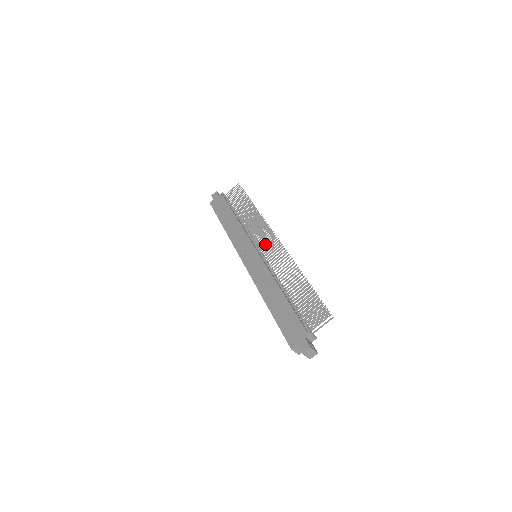
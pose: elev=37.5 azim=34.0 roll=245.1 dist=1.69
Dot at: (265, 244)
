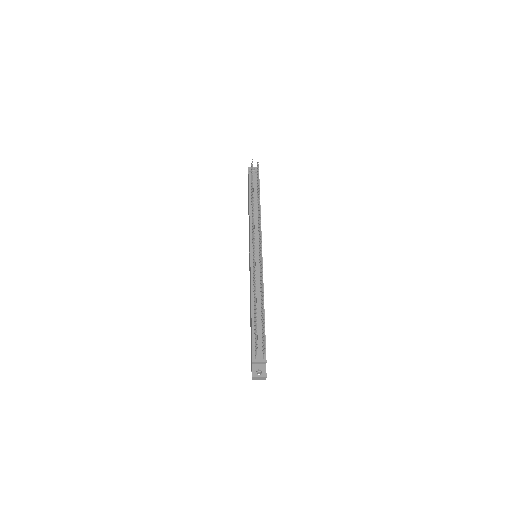
Dot at: occluded
